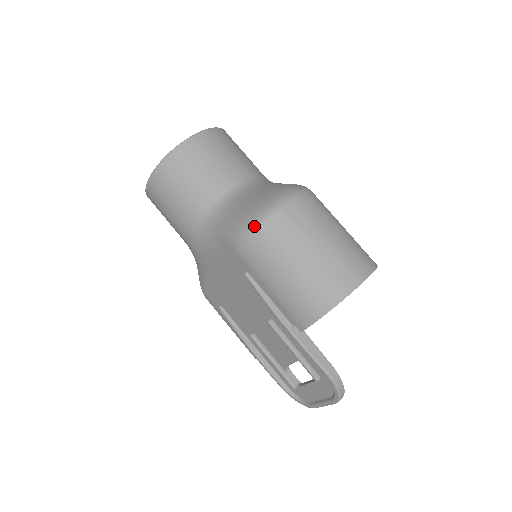
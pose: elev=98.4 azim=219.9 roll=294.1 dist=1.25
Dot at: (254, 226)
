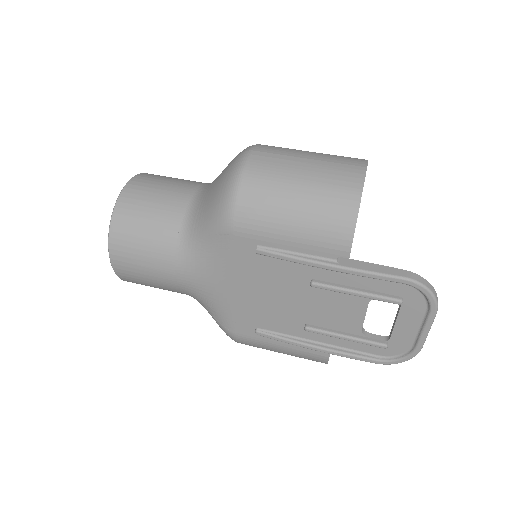
Dot at: (233, 191)
